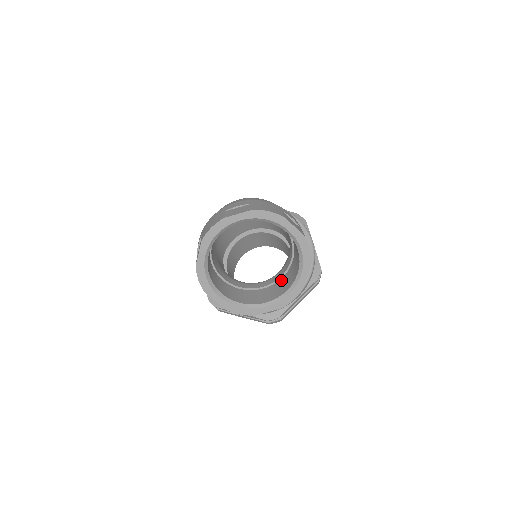
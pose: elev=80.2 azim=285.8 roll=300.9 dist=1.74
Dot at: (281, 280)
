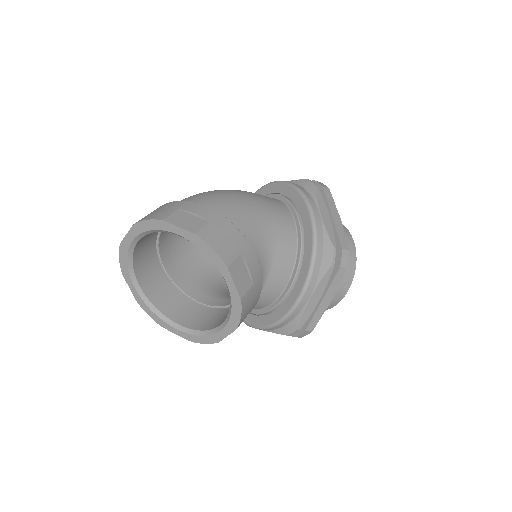
Dot at: occluded
